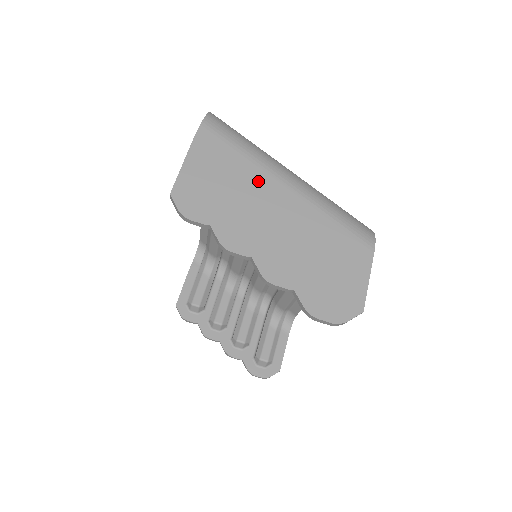
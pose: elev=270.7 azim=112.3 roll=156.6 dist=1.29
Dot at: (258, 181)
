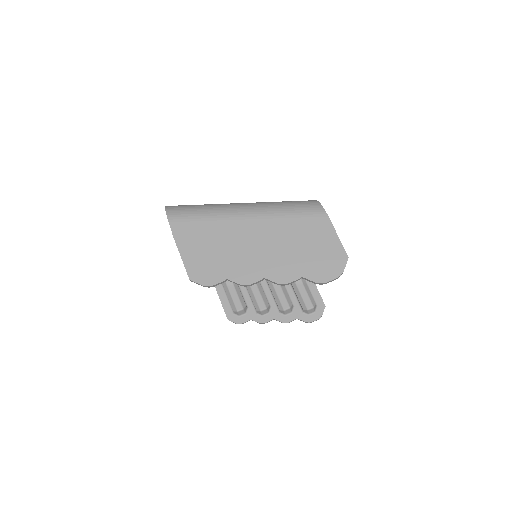
Dot at: (230, 229)
